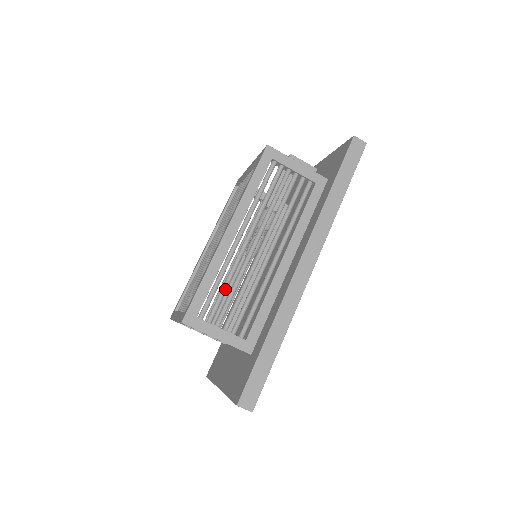
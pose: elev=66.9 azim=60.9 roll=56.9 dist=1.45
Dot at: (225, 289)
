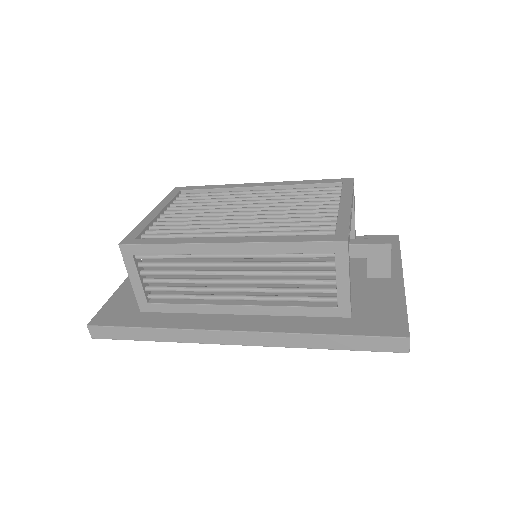
Dot at: (174, 266)
